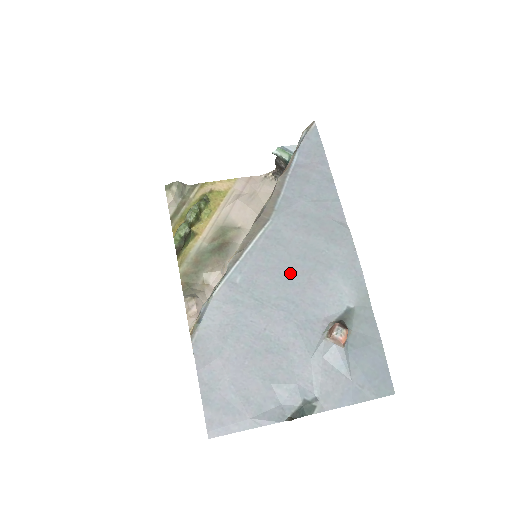
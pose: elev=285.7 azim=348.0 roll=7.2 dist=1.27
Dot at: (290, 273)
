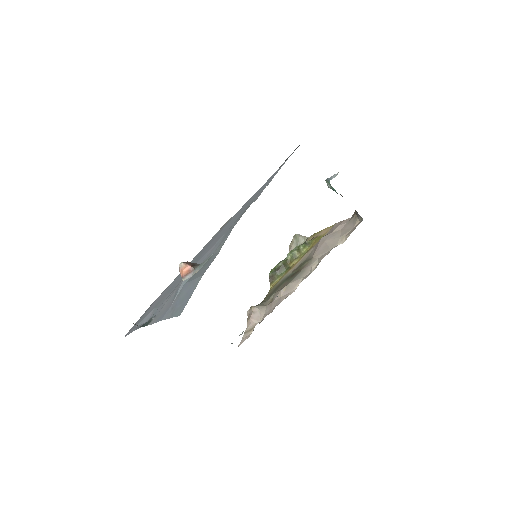
Dot at: (212, 242)
